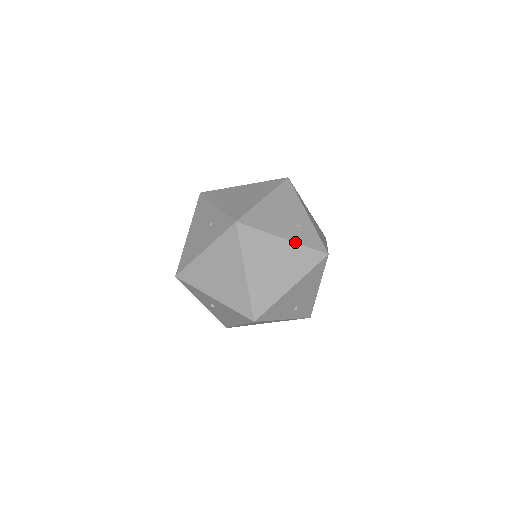
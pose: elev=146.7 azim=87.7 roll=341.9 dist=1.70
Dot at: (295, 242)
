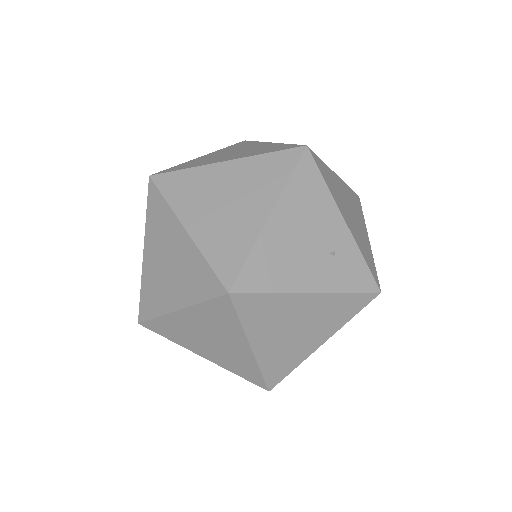
Dot at: (329, 292)
